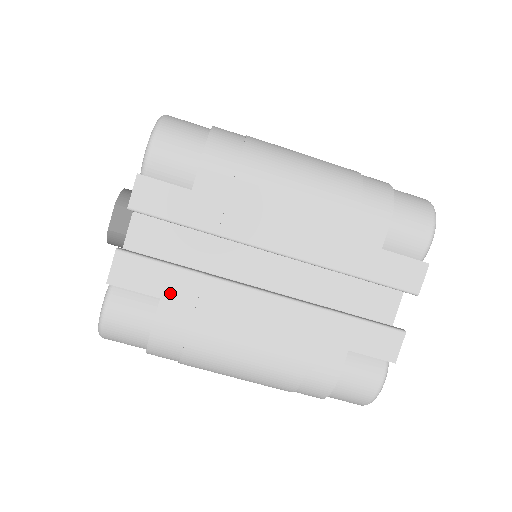
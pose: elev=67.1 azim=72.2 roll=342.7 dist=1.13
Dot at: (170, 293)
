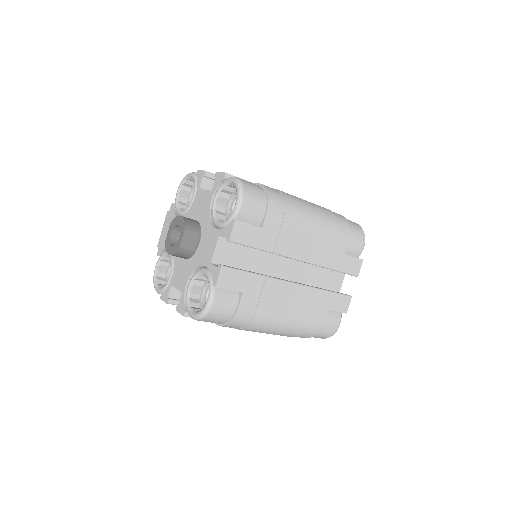
Dot at: (248, 289)
